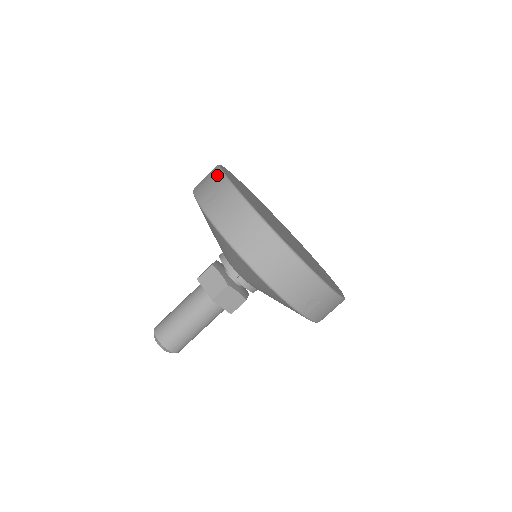
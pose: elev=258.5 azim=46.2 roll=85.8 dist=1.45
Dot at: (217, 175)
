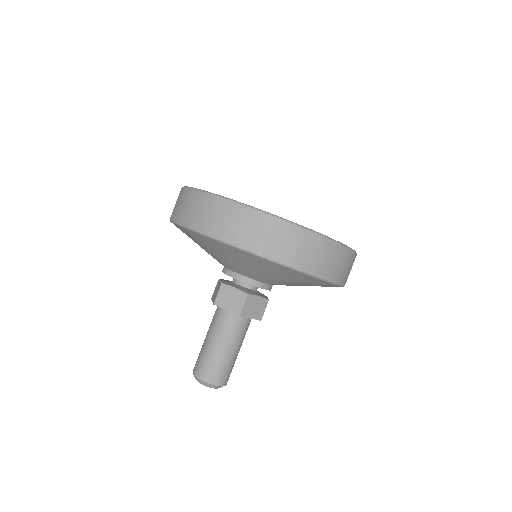
Dot at: occluded
